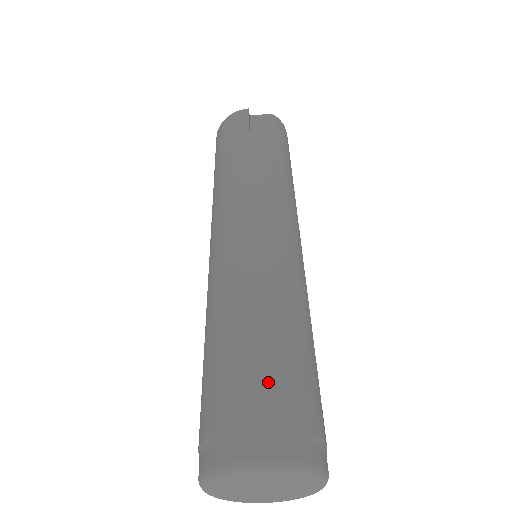
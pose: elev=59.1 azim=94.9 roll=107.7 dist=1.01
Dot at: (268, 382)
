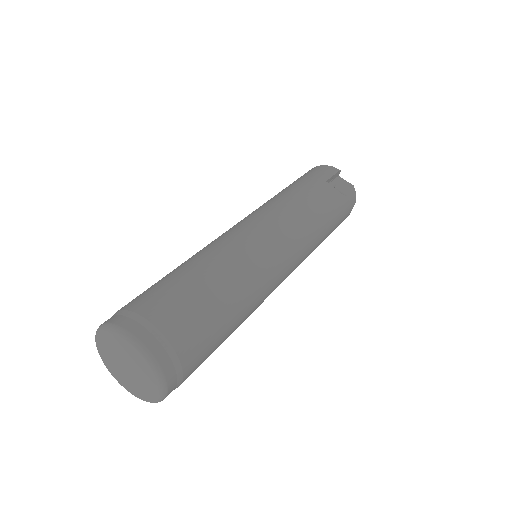
Dot at: (182, 309)
